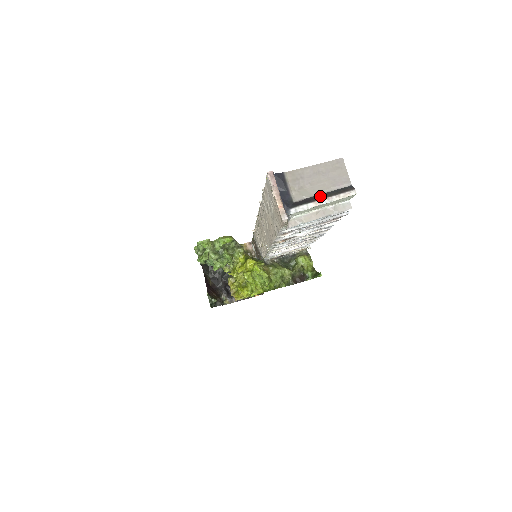
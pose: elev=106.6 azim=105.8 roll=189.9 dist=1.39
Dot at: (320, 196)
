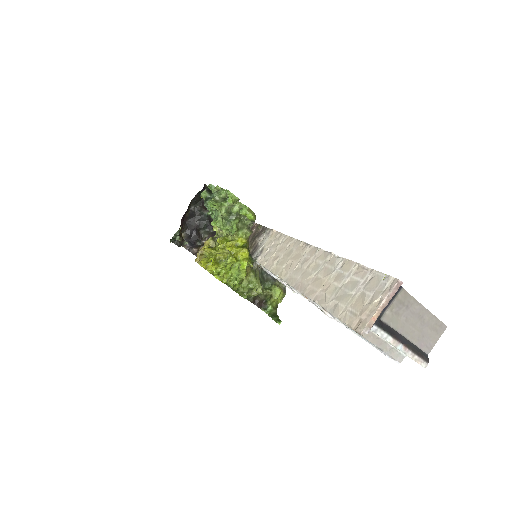
Dot at: (402, 338)
